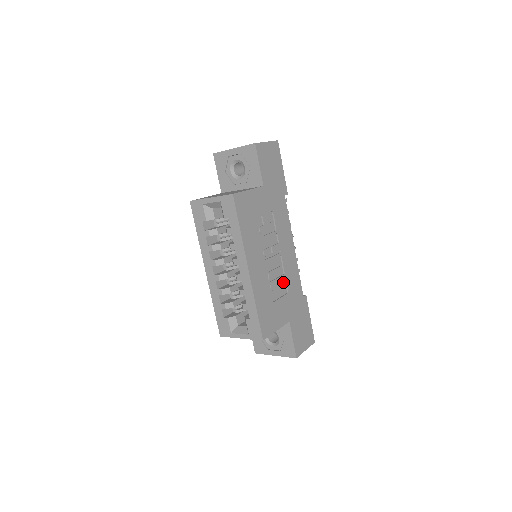
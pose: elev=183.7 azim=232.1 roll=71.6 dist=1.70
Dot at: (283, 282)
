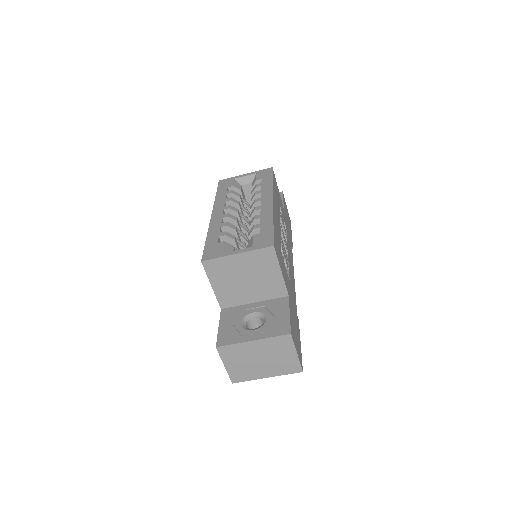
Dot at: (287, 267)
